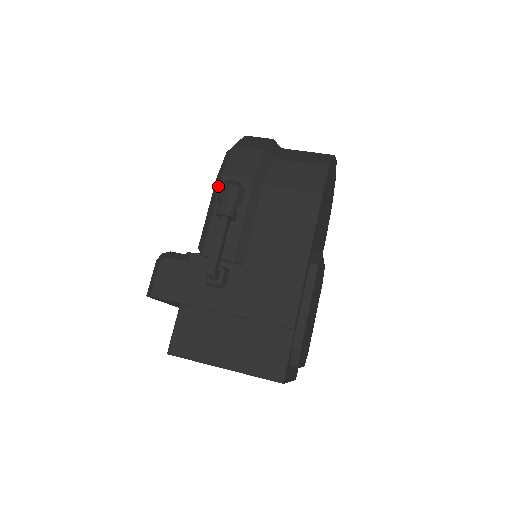
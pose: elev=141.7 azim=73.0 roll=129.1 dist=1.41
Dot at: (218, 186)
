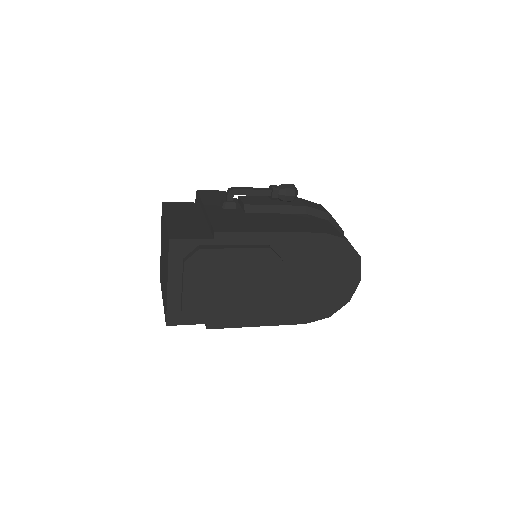
Dot at: occluded
